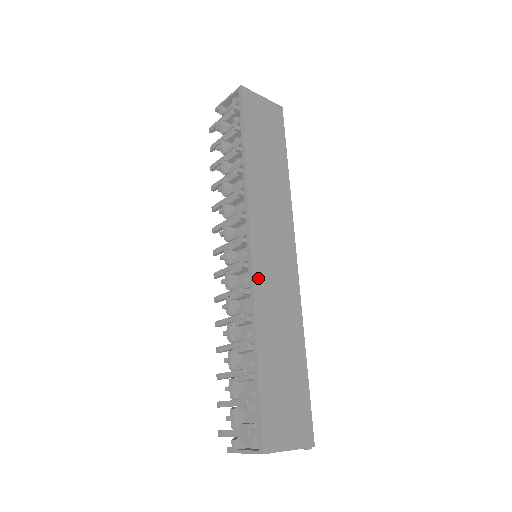
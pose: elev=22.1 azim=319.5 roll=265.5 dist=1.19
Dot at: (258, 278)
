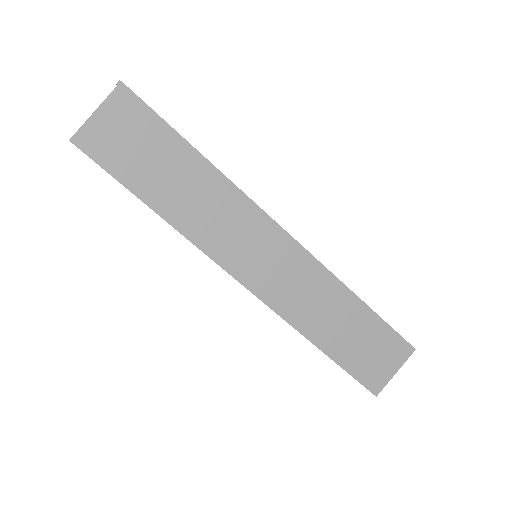
Dot at: (273, 301)
